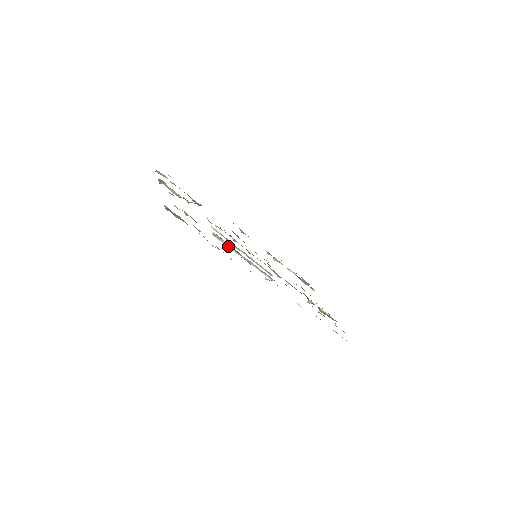
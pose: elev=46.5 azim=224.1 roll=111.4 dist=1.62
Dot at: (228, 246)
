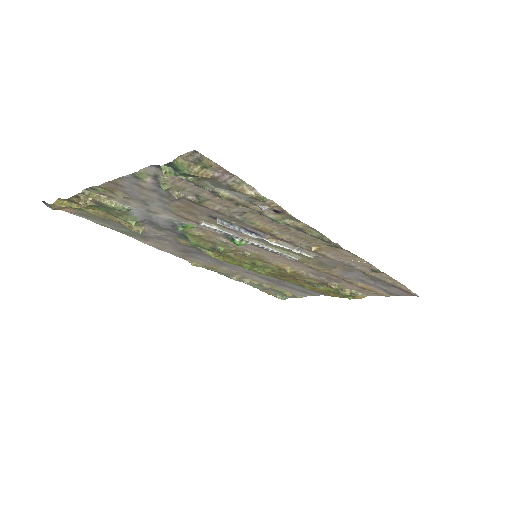
Dot at: (243, 232)
